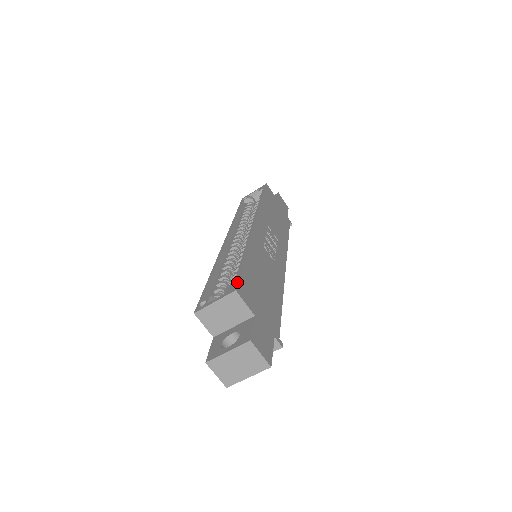
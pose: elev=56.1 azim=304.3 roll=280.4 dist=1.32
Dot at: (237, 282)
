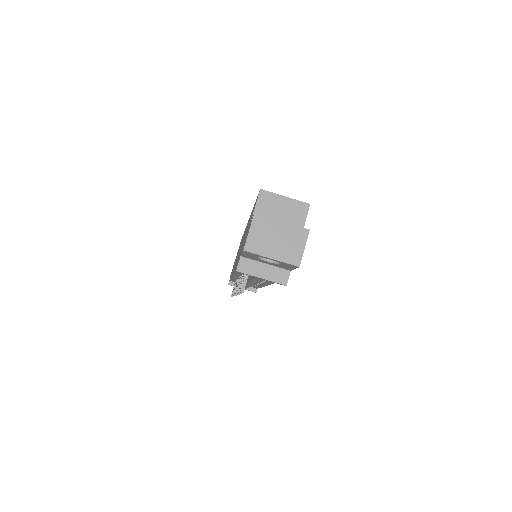
Dot at: occluded
